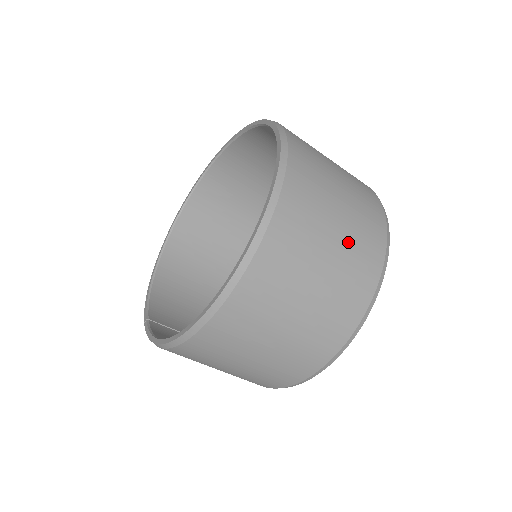
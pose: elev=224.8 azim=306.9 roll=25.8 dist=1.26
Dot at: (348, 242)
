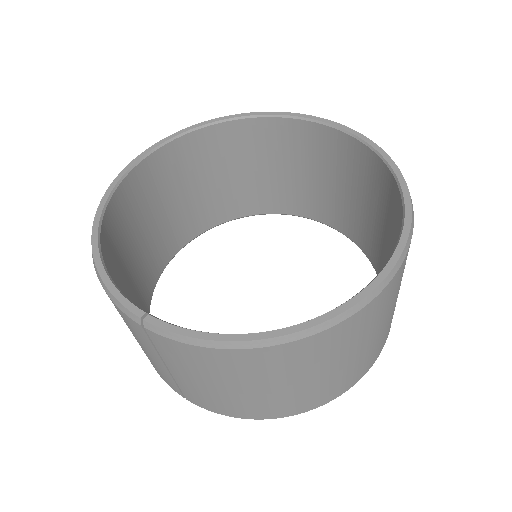
Dot at: occluded
